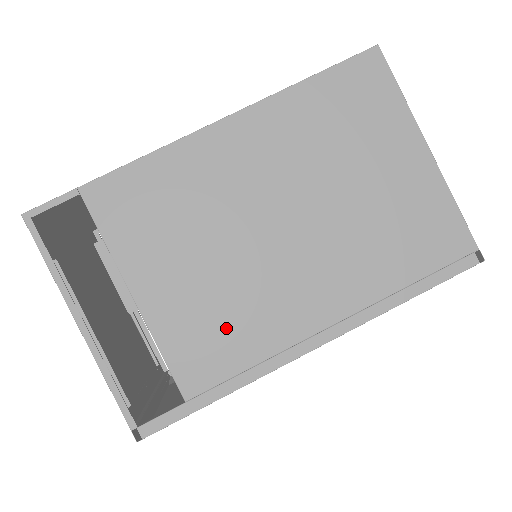
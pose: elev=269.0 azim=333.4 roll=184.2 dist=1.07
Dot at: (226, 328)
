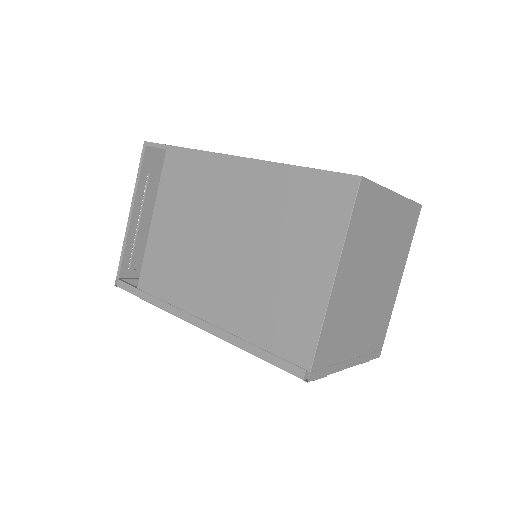
Dot at: (170, 272)
